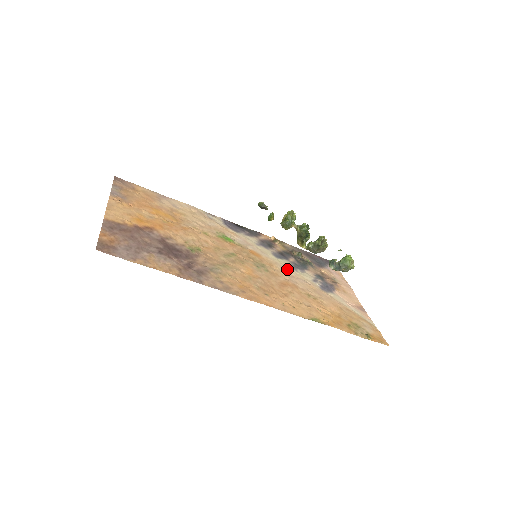
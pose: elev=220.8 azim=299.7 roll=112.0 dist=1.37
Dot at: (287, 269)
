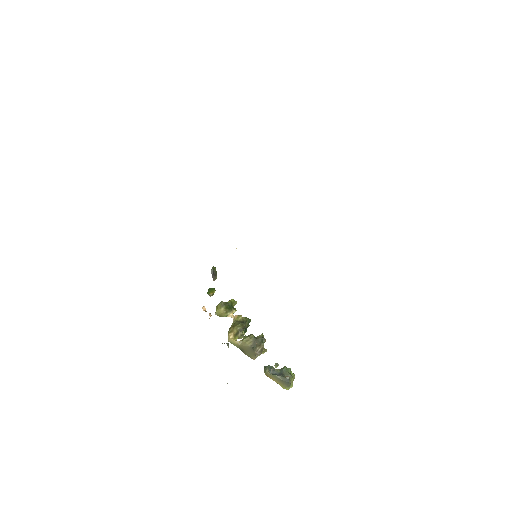
Dot at: occluded
